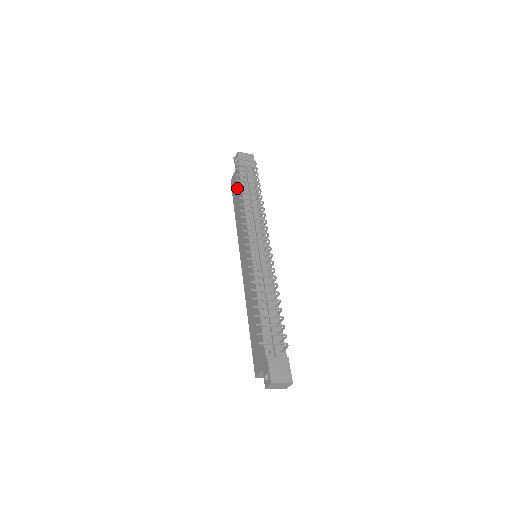
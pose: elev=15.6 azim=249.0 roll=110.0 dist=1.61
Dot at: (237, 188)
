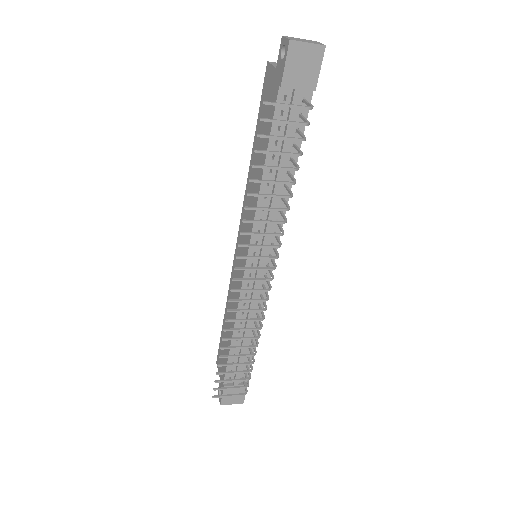
Dot at: occluded
